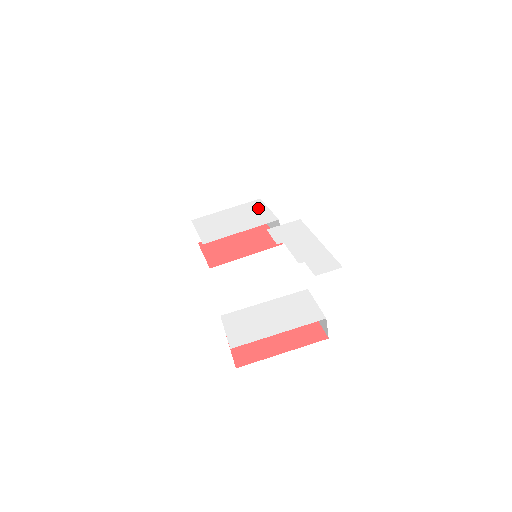
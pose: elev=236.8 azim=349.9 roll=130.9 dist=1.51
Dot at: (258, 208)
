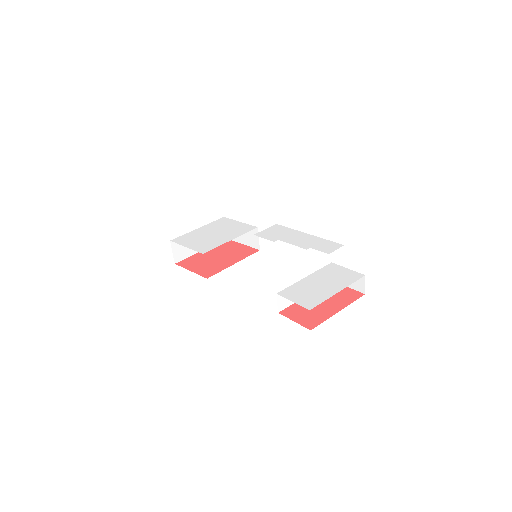
Dot at: (229, 223)
